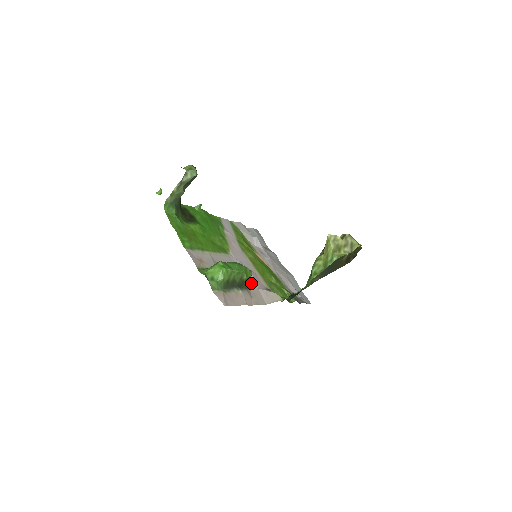
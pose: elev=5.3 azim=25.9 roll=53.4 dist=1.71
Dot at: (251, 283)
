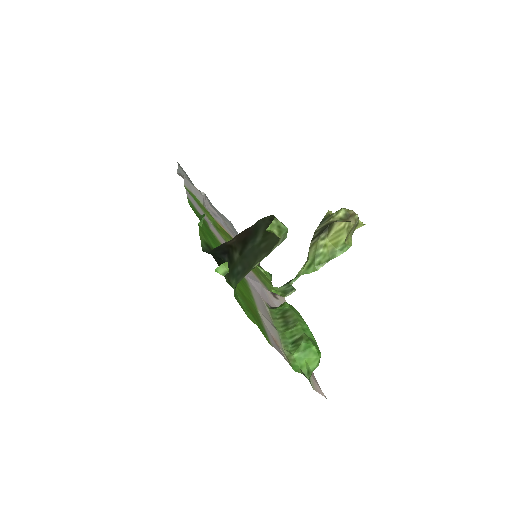
Dot at: (272, 305)
